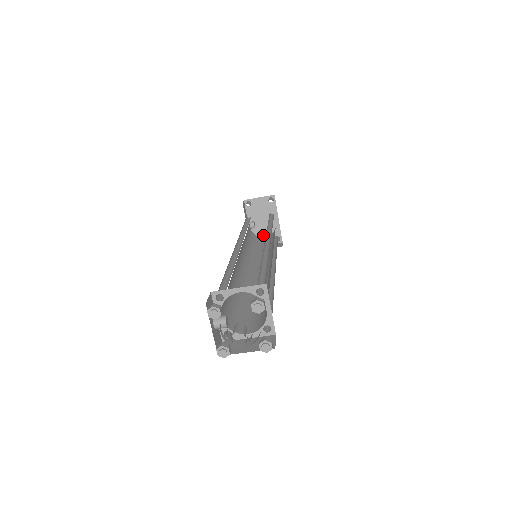
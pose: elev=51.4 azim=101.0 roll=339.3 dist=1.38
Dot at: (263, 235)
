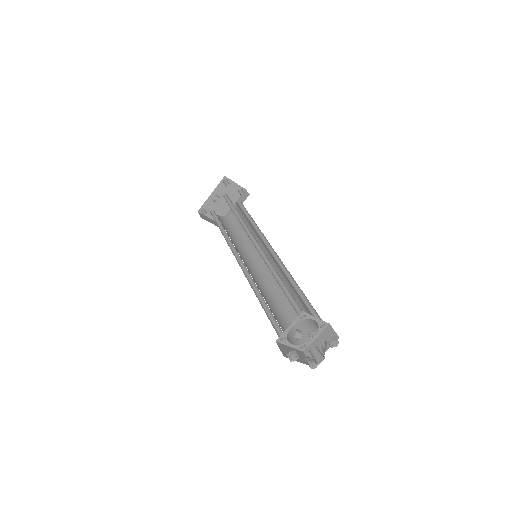
Dot at: (212, 209)
